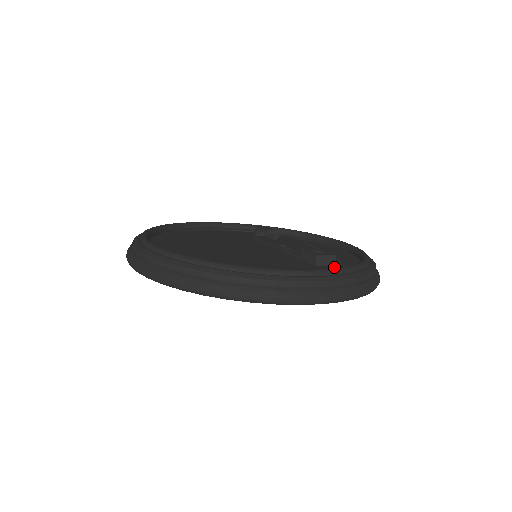
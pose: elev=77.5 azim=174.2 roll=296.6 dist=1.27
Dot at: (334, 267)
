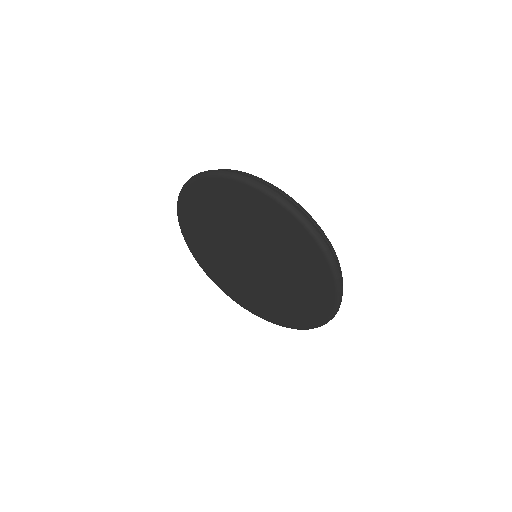
Dot at: occluded
